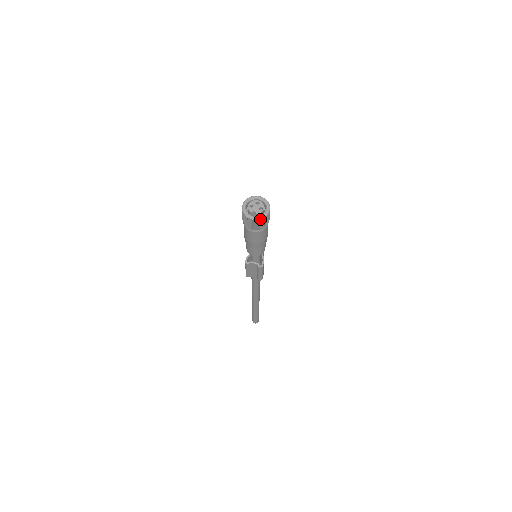
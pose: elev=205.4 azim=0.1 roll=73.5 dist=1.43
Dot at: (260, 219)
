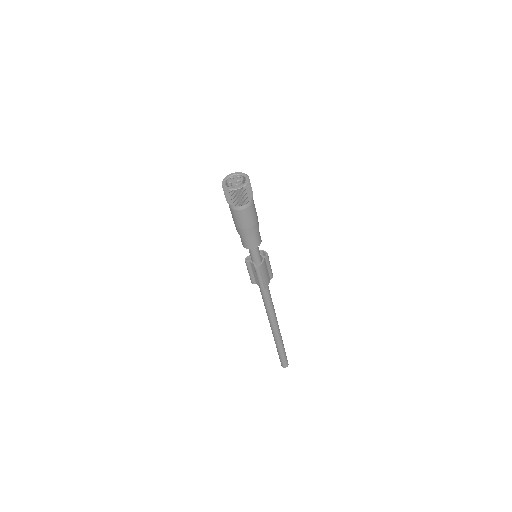
Dot at: (232, 190)
